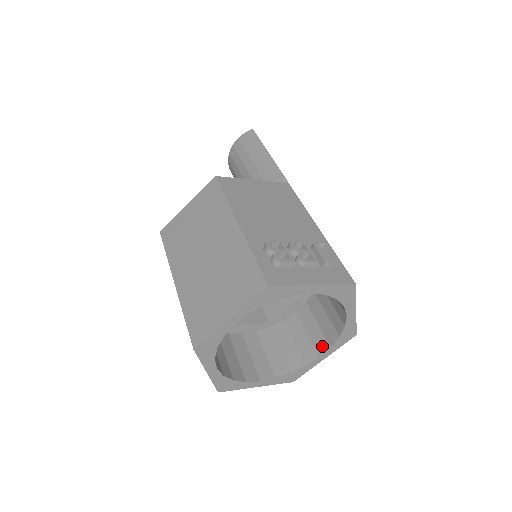
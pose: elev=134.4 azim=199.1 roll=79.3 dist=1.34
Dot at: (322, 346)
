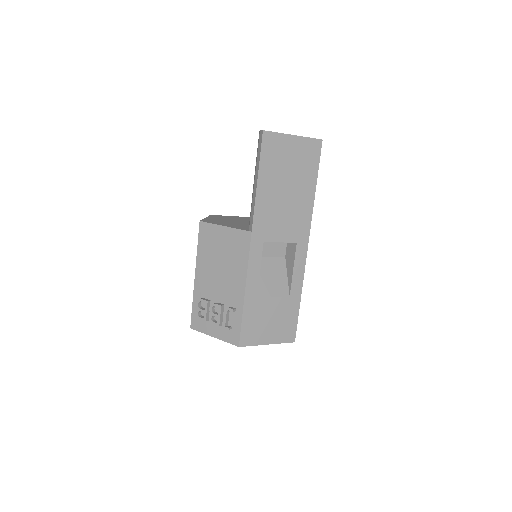
Dot at: occluded
